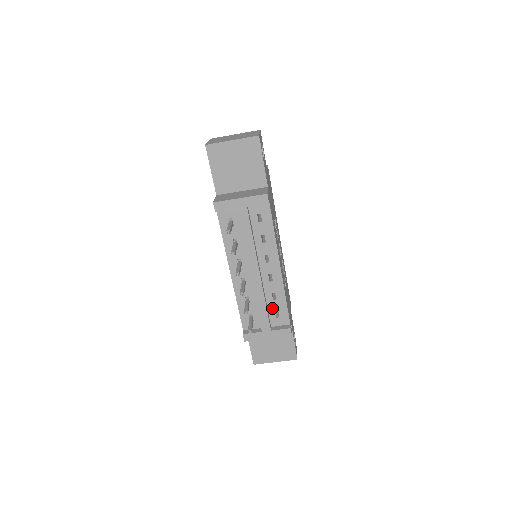
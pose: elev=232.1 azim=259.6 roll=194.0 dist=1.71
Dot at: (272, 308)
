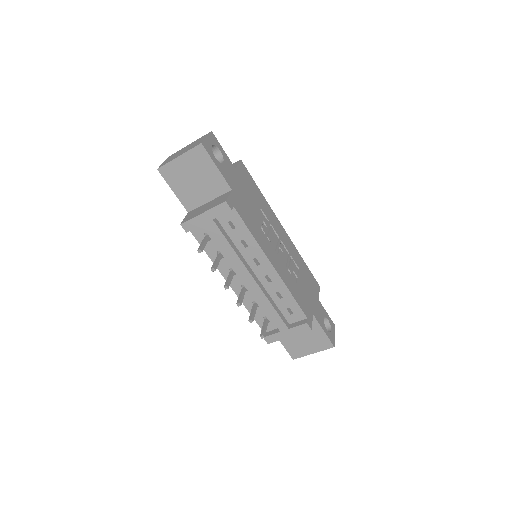
Dot at: (282, 307)
